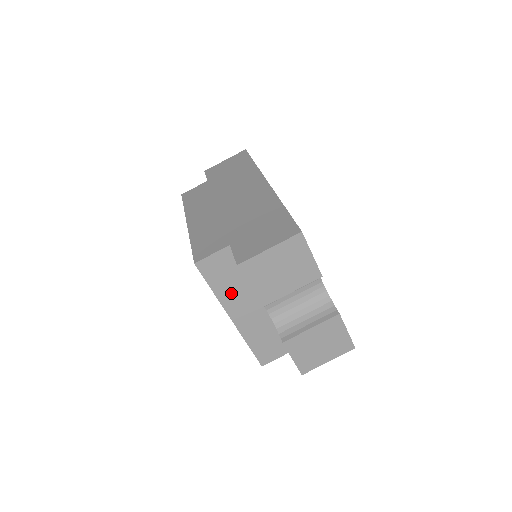
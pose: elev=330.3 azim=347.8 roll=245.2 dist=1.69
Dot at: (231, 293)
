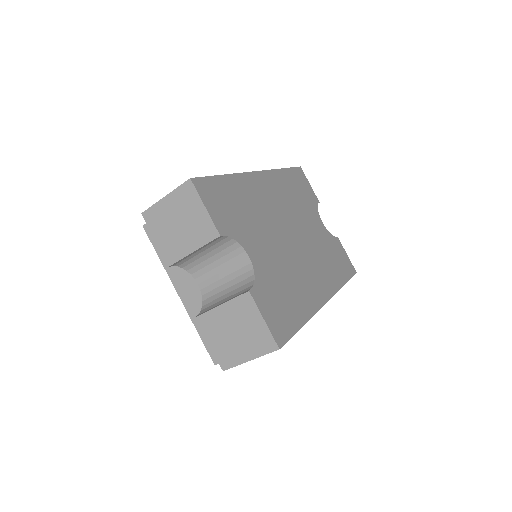
Dot at: occluded
